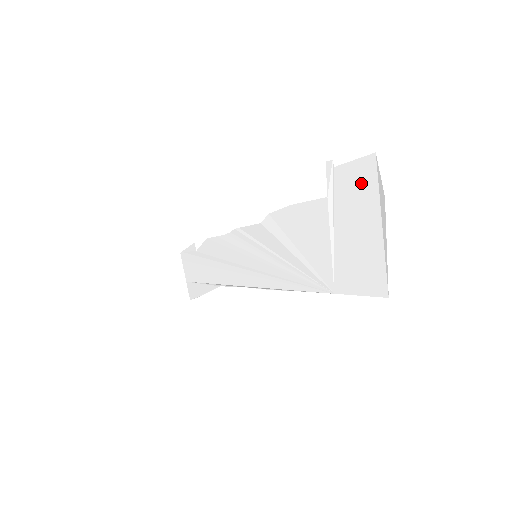
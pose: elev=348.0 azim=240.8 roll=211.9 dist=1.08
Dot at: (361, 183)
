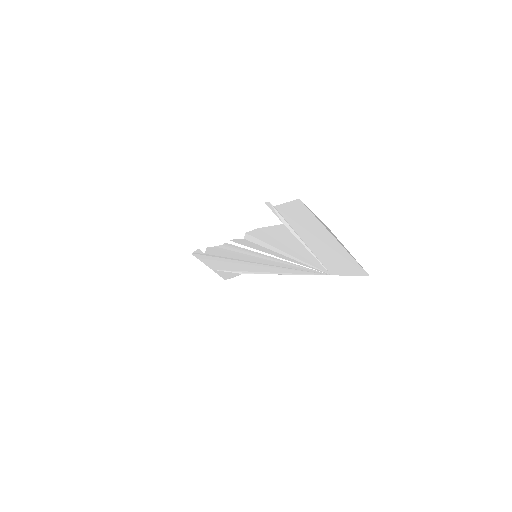
Dot at: (302, 216)
